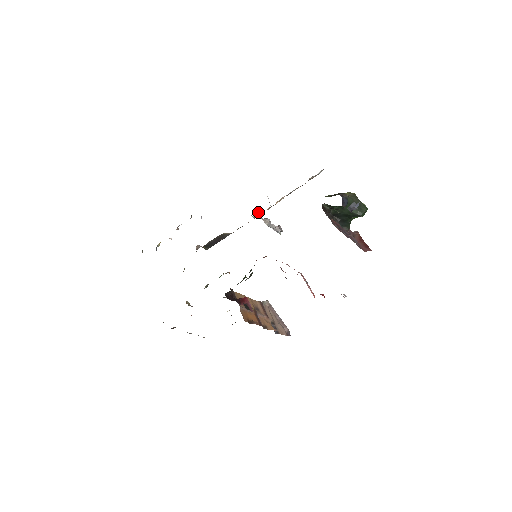
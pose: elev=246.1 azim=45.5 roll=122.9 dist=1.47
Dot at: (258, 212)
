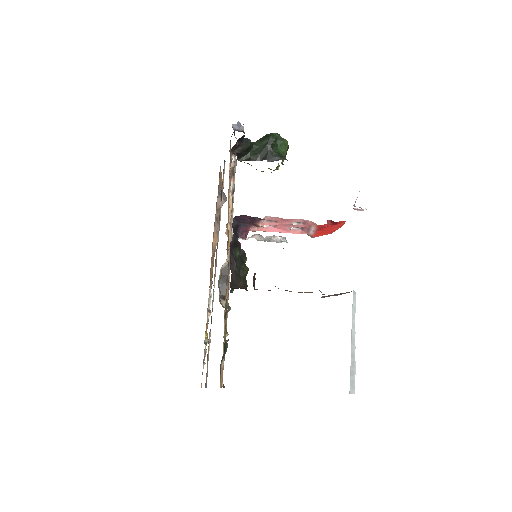
Dot at: occluded
